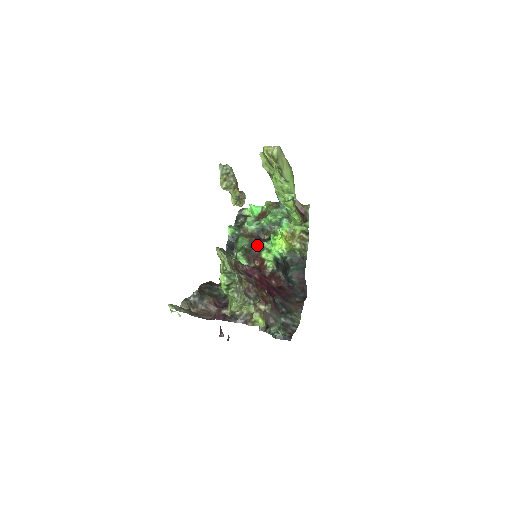
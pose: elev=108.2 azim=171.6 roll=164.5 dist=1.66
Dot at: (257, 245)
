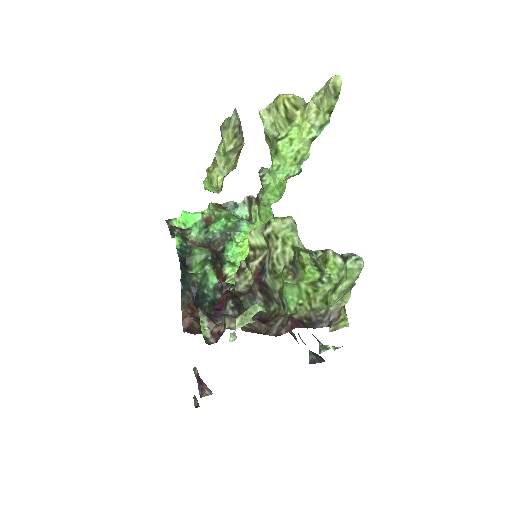
Dot at: (218, 257)
